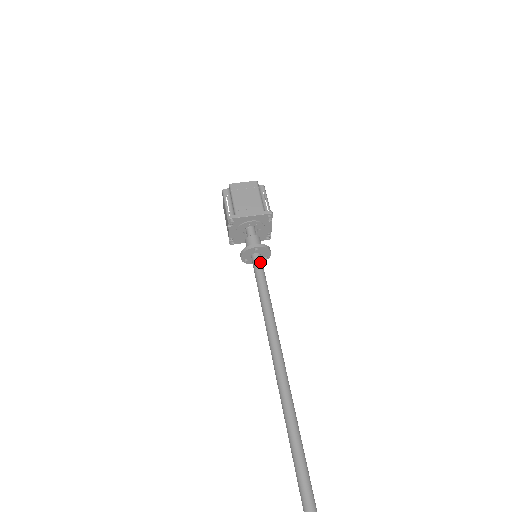
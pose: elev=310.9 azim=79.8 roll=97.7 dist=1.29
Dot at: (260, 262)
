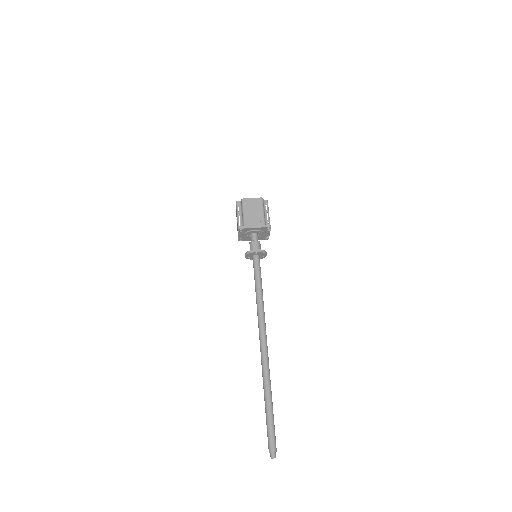
Dot at: (258, 262)
